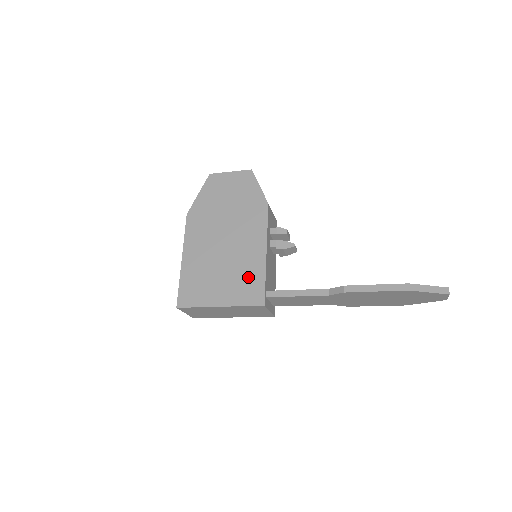
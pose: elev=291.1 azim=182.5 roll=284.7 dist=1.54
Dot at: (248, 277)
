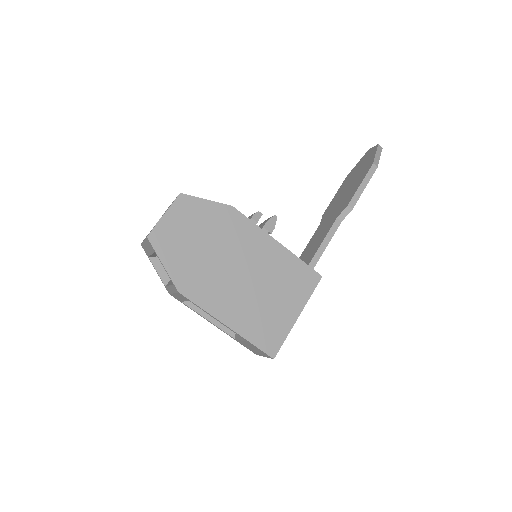
Dot at: (290, 274)
